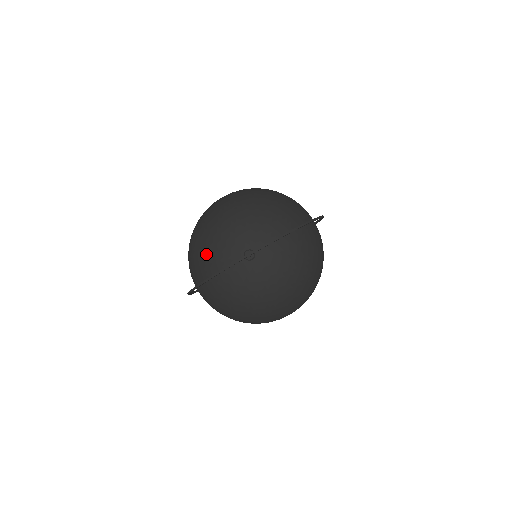
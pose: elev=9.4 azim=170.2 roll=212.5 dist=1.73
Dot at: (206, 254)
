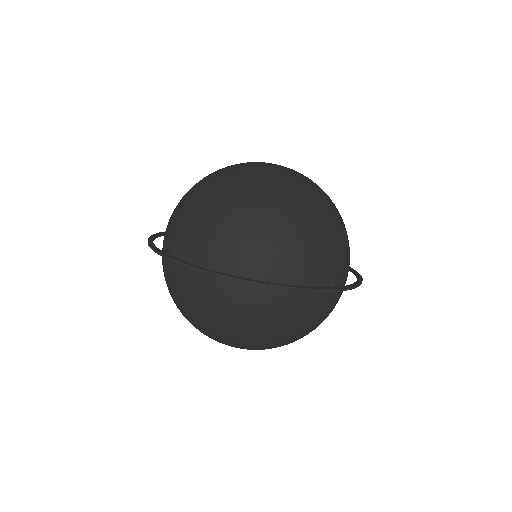
Dot at: (288, 247)
